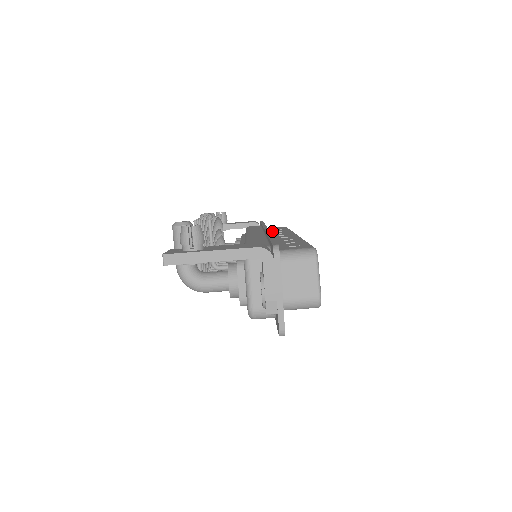
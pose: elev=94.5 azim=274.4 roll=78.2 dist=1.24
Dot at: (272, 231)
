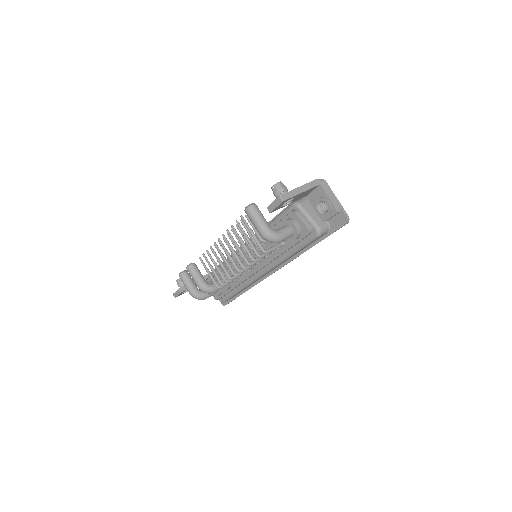
Dot at: occluded
